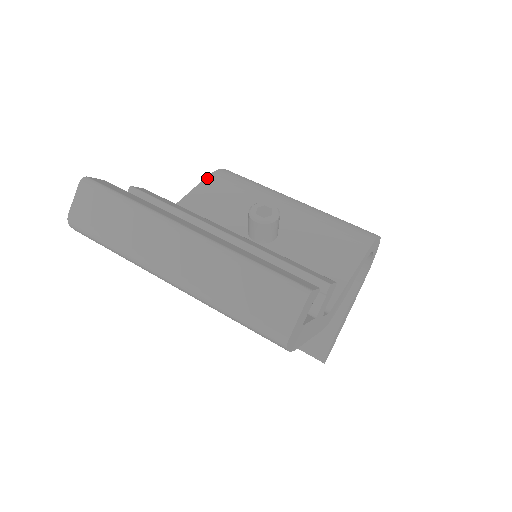
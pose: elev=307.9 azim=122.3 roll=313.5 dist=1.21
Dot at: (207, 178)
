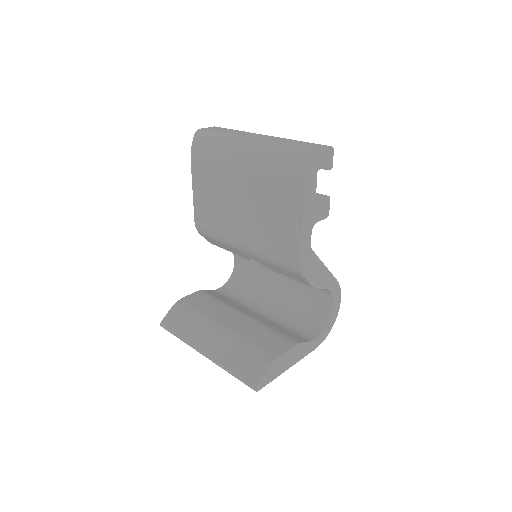
Dot at: occluded
